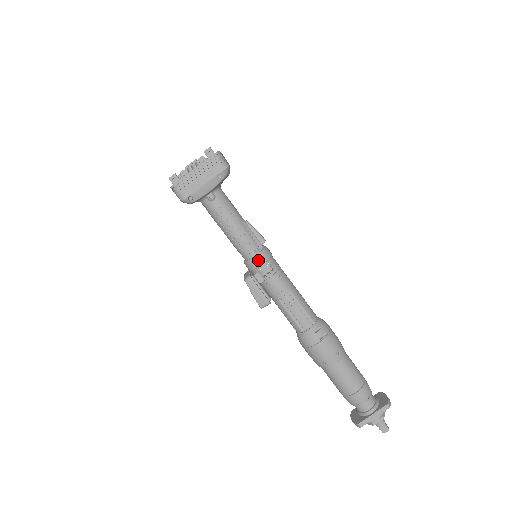
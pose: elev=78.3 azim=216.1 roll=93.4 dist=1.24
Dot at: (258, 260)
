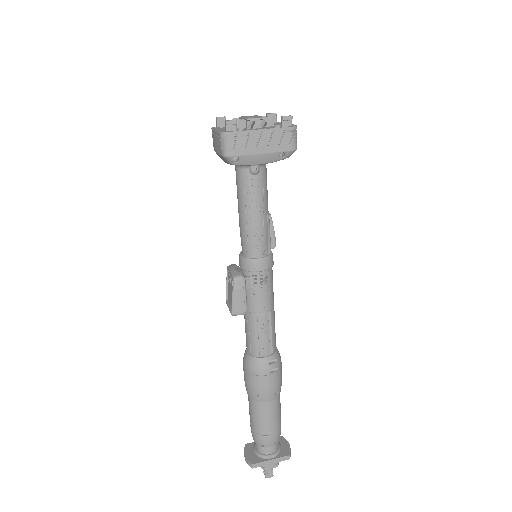
Dot at: (261, 264)
